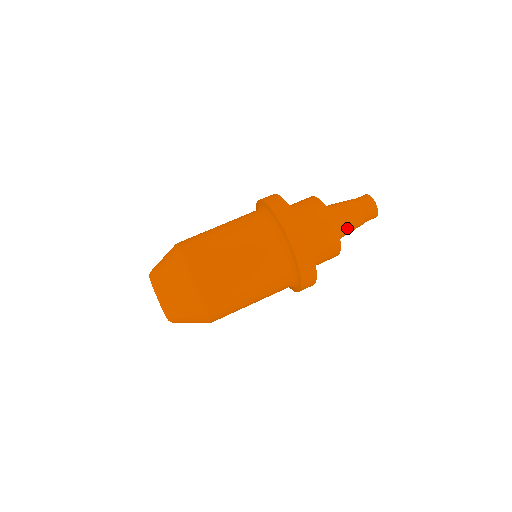
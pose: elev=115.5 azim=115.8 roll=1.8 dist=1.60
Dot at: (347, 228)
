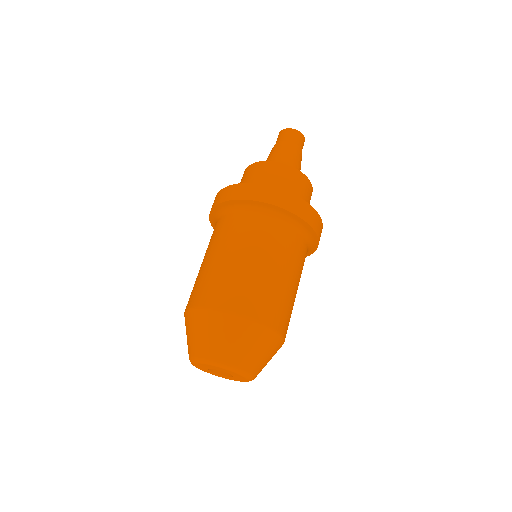
Dot at: occluded
